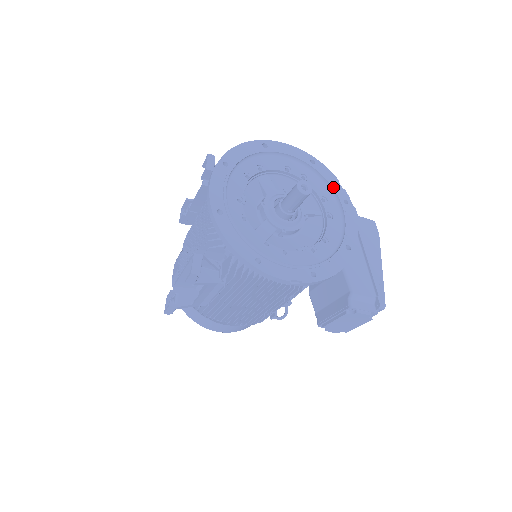
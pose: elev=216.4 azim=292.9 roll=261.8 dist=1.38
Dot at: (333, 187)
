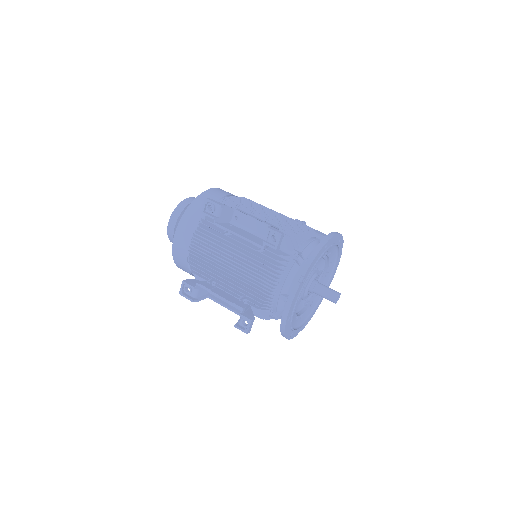
Dot at: occluded
